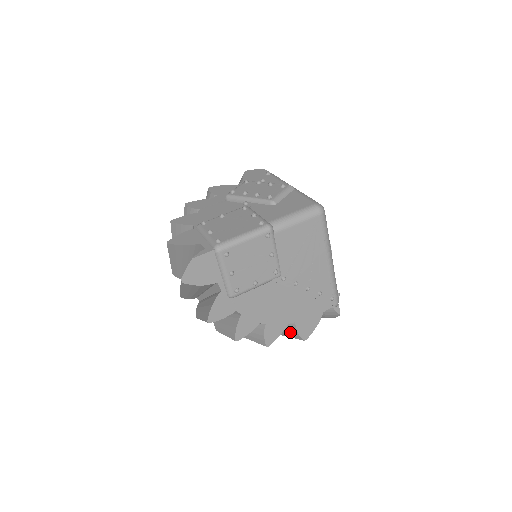
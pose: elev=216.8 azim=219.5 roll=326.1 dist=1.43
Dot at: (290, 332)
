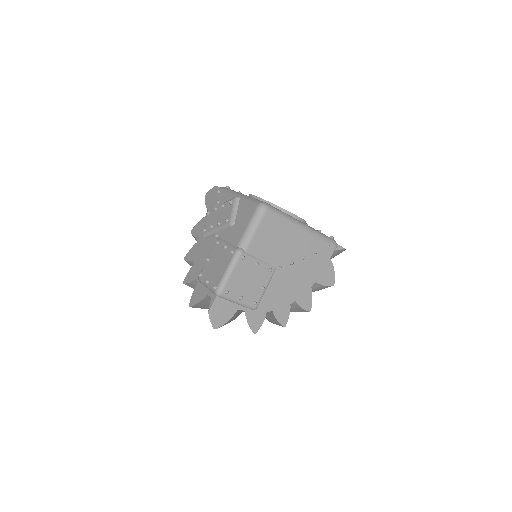
Dot at: (319, 288)
